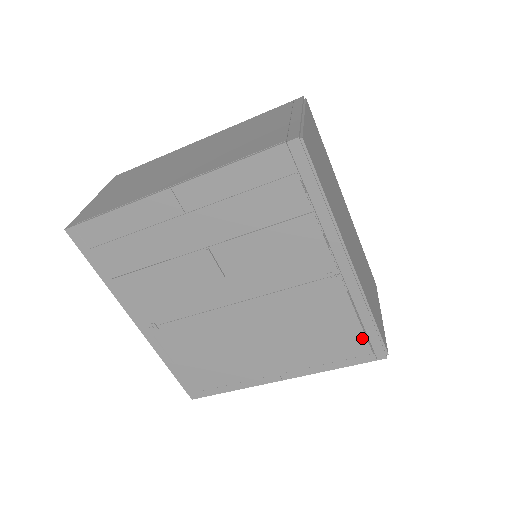
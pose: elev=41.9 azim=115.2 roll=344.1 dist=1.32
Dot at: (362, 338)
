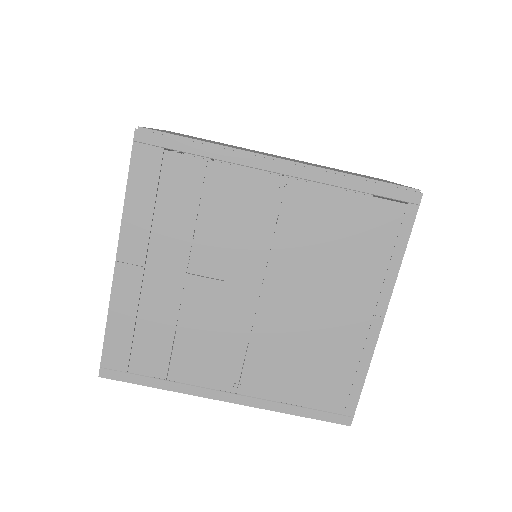
Dot at: (379, 203)
